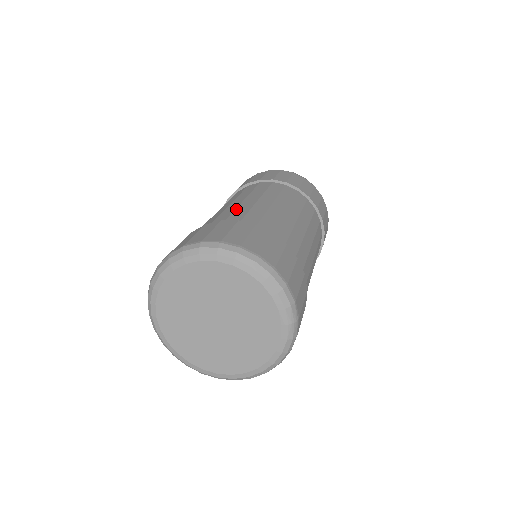
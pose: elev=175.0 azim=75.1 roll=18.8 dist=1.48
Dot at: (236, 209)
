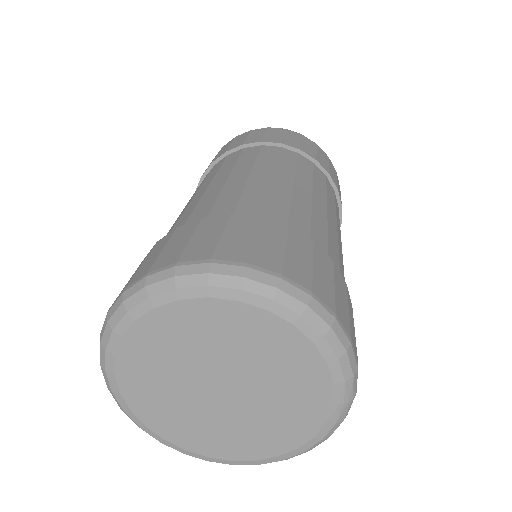
Dot at: (244, 191)
